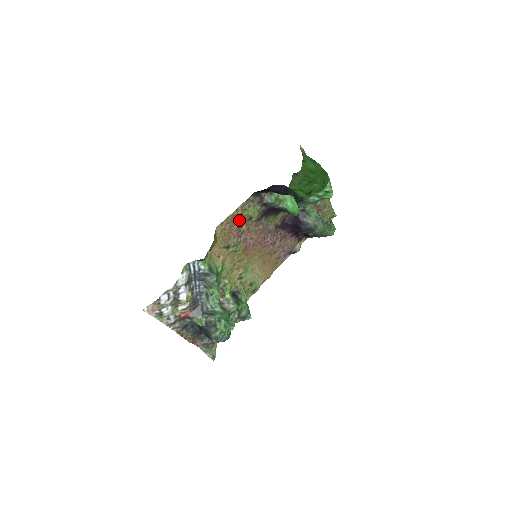
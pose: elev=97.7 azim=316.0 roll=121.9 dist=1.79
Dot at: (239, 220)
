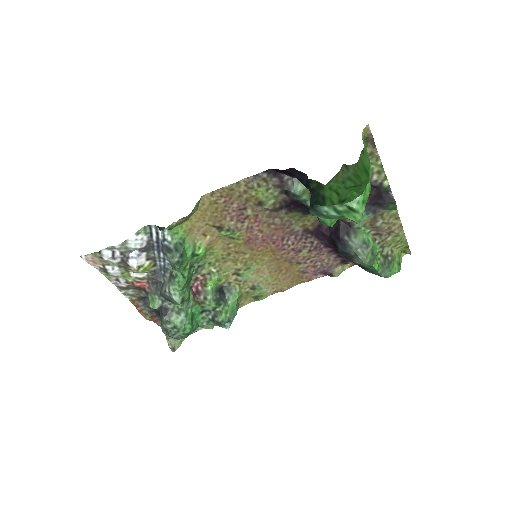
Dot at: (242, 199)
